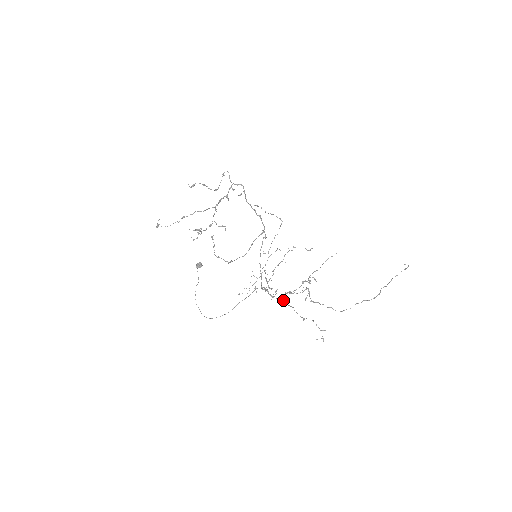
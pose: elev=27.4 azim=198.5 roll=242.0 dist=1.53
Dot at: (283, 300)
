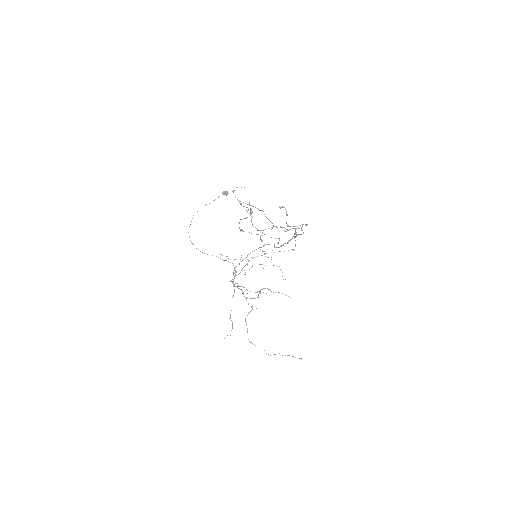
Dot at: occluded
